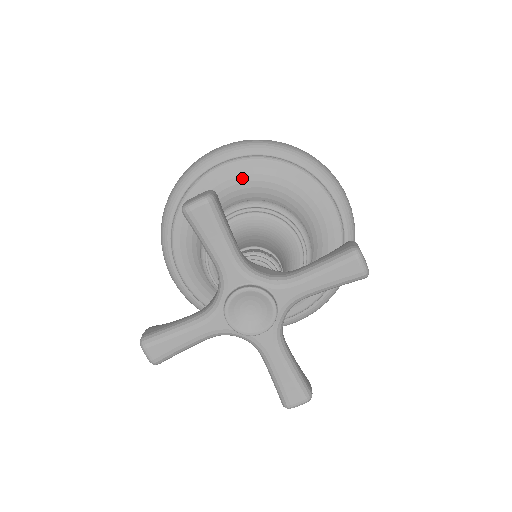
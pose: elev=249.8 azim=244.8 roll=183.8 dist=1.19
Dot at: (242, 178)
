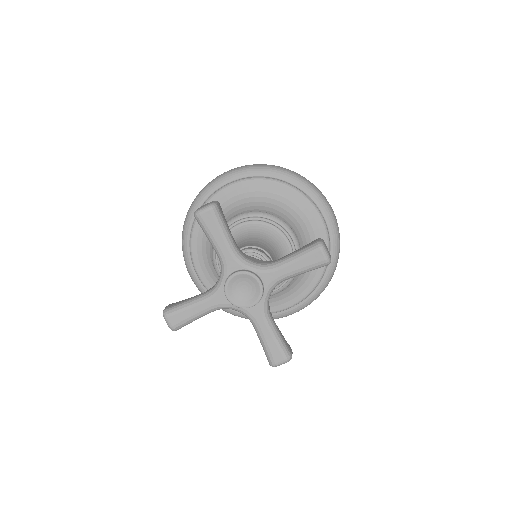
Dot at: (246, 195)
